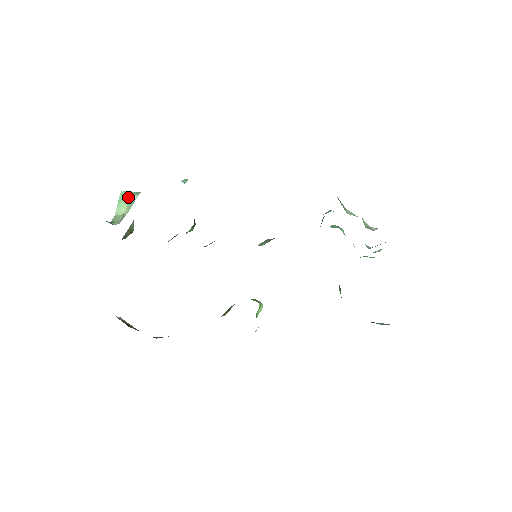
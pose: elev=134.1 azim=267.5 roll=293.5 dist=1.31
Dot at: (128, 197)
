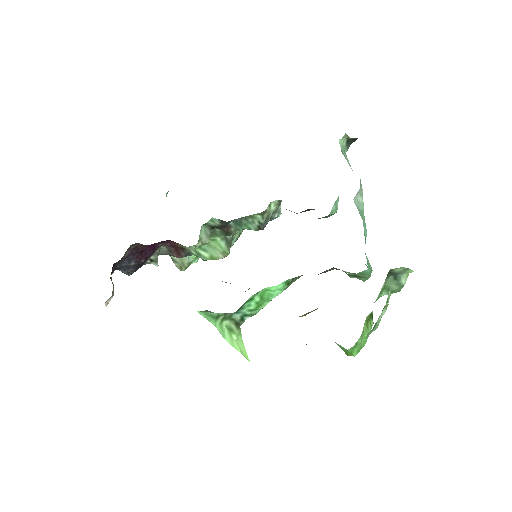
Dot at: occluded
